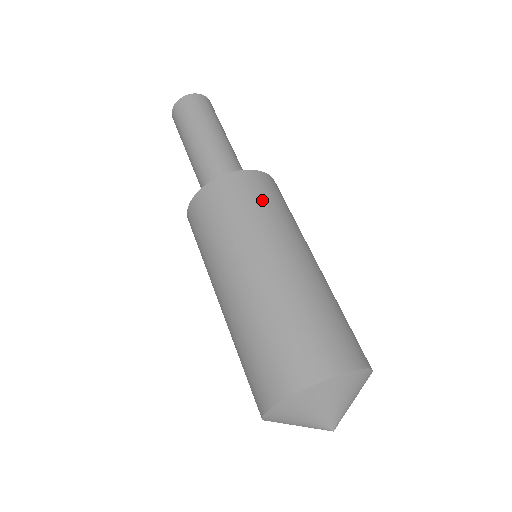
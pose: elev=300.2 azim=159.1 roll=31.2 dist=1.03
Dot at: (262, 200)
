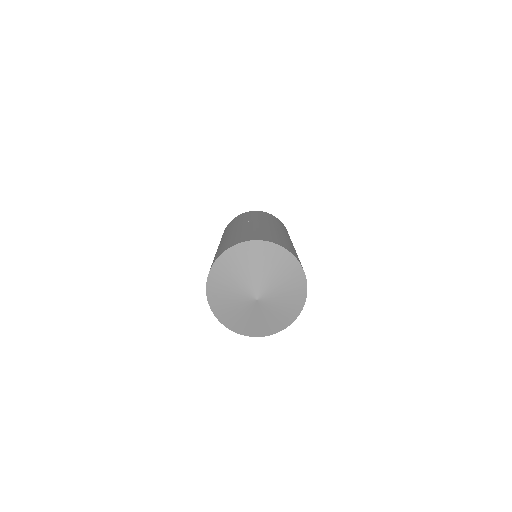
Dot at: (275, 220)
